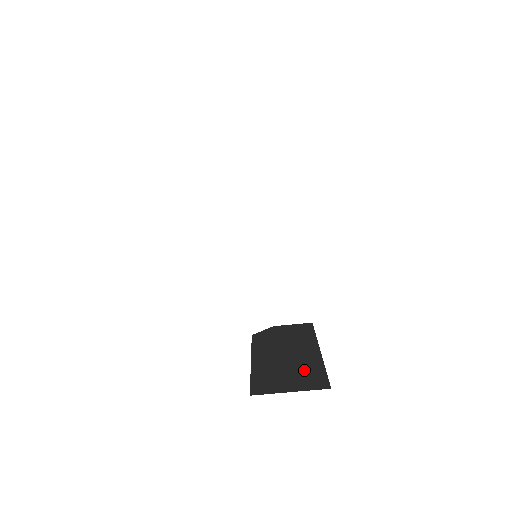
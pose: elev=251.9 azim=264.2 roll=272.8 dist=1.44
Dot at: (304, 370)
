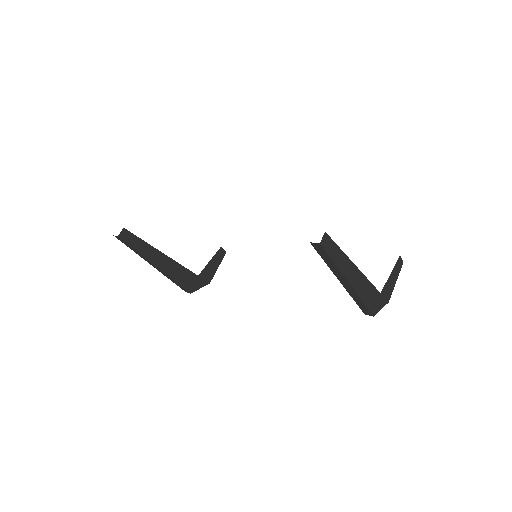
Dot at: occluded
